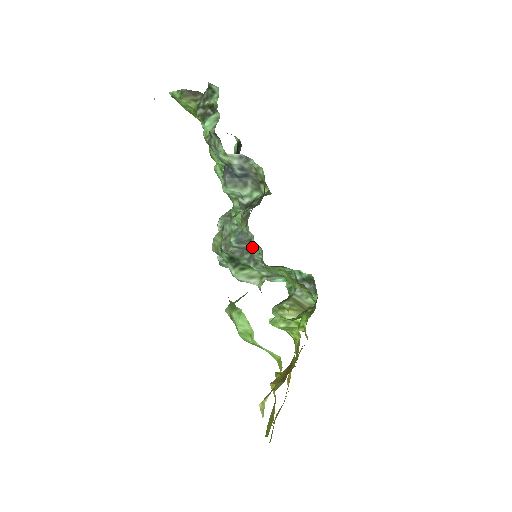
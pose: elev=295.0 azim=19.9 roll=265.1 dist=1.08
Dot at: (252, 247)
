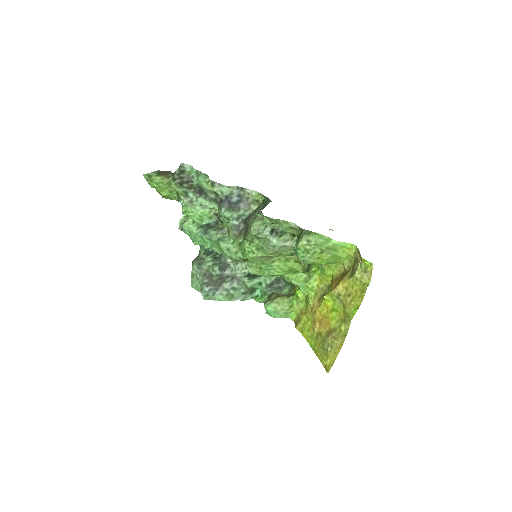
Dot at: (232, 270)
